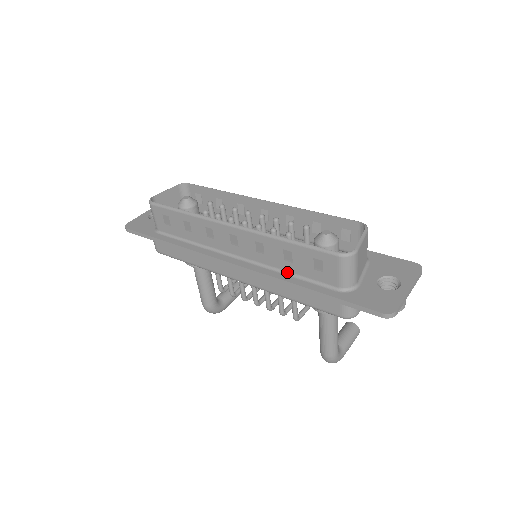
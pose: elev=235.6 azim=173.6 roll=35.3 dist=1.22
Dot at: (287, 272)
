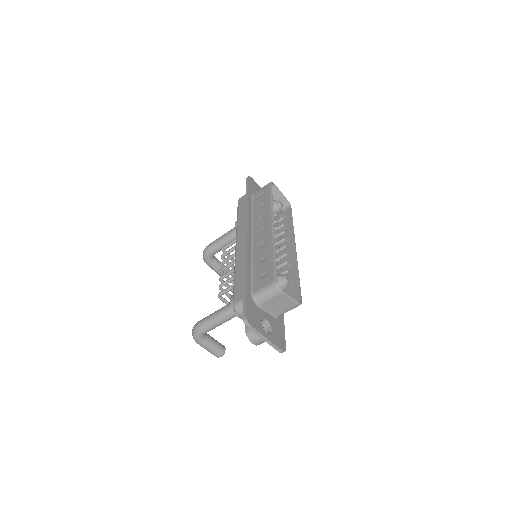
Dot at: (253, 264)
